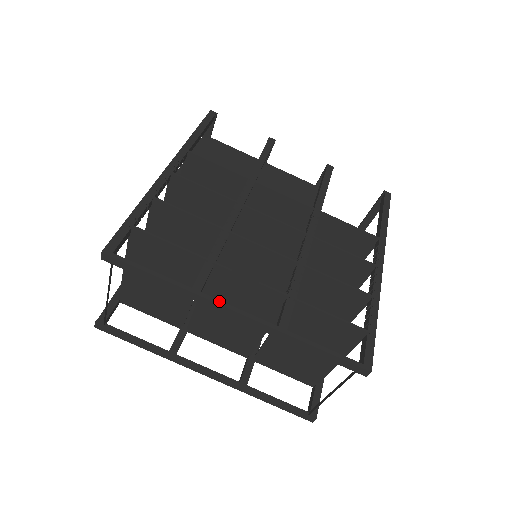
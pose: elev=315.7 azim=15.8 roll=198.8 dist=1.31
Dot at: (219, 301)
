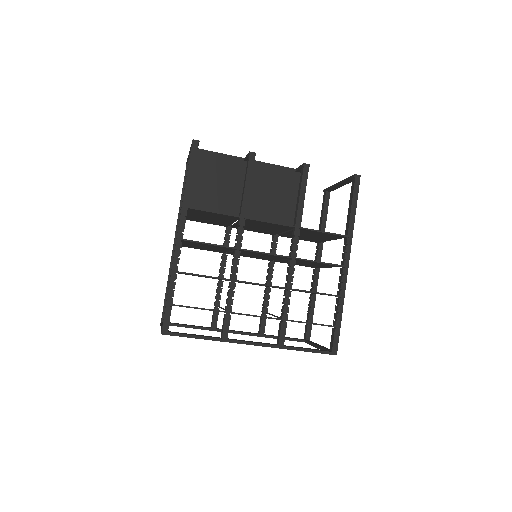
Dot at: (240, 342)
